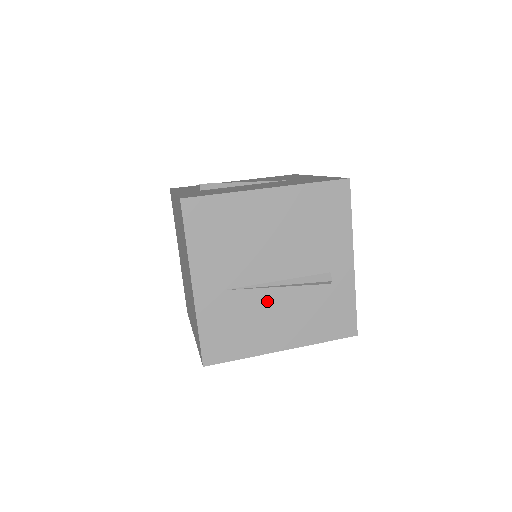
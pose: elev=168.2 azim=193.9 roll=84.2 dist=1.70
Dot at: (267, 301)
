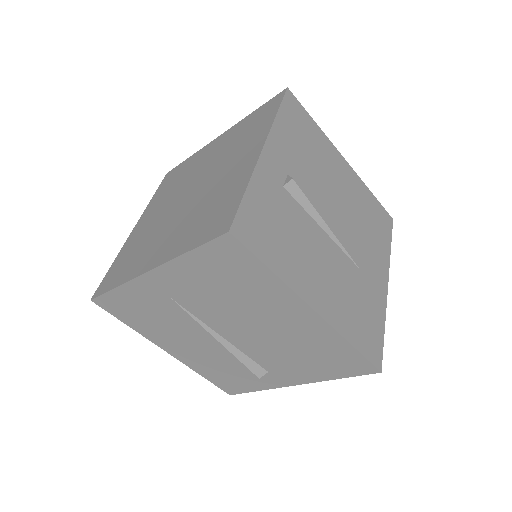
Dot at: (196, 333)
